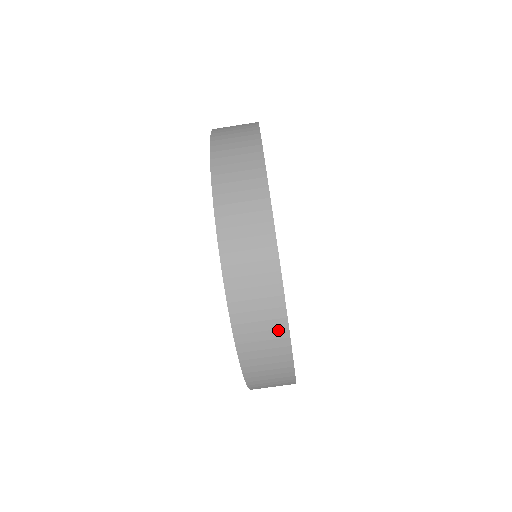
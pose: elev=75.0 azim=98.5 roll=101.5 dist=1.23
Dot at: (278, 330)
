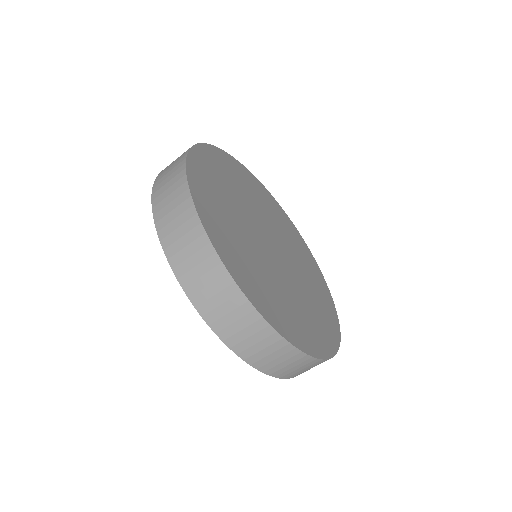
Dot at: (204, 249)
